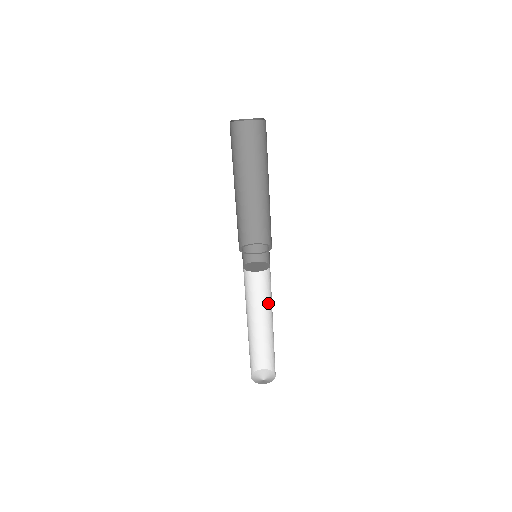
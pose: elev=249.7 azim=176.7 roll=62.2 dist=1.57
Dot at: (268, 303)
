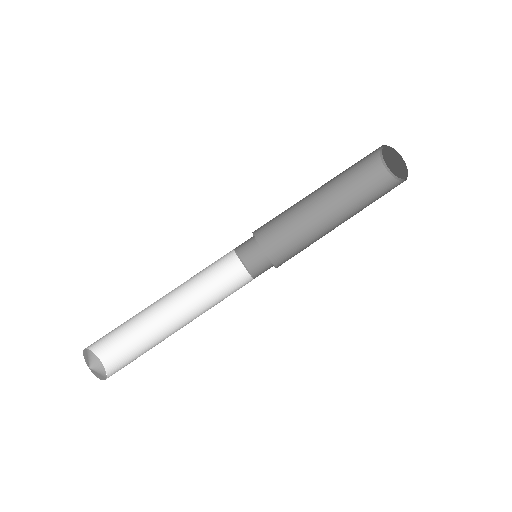
Dot at: (201, 310)
